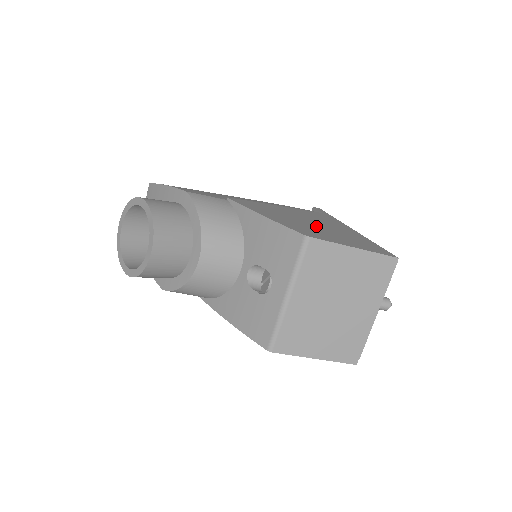
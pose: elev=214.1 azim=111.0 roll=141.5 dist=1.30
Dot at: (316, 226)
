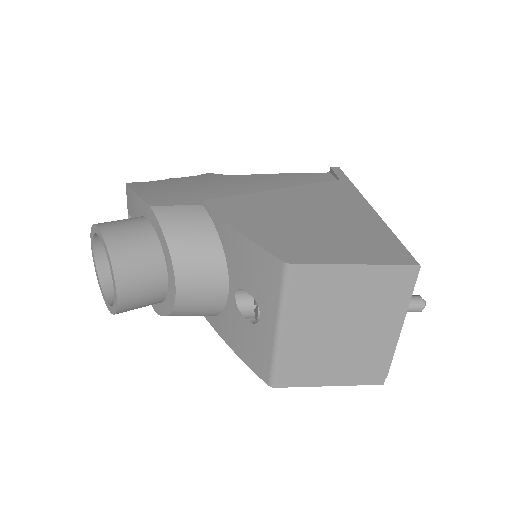
Dot at: (313, 225)
